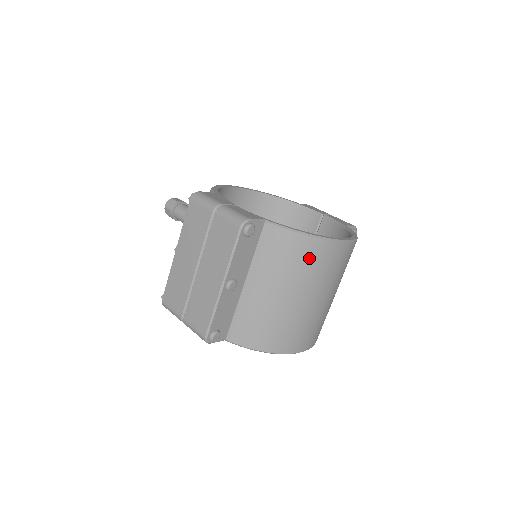
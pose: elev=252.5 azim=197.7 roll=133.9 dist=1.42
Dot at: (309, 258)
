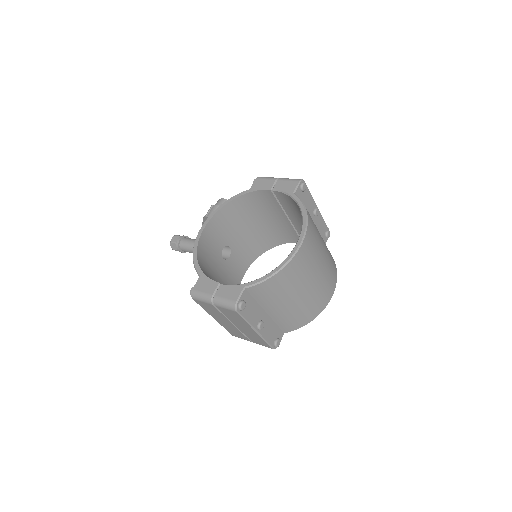
Dot at: (288, 278)
